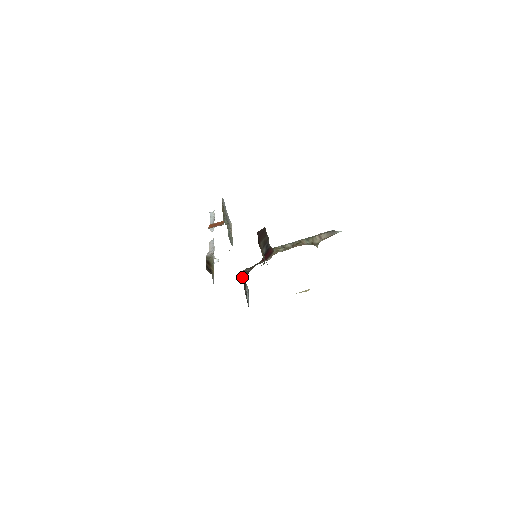
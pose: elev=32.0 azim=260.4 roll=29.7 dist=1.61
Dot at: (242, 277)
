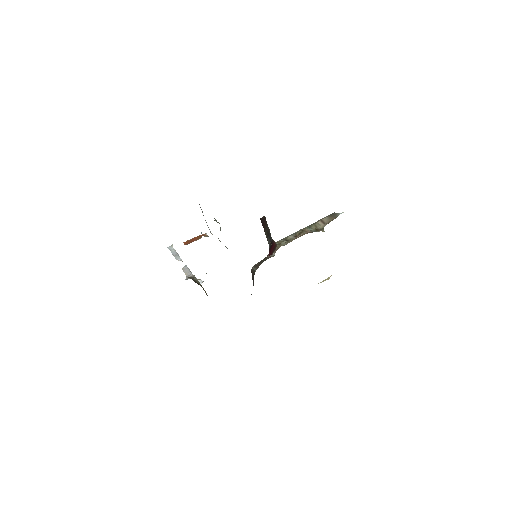
Dot at: occluded
